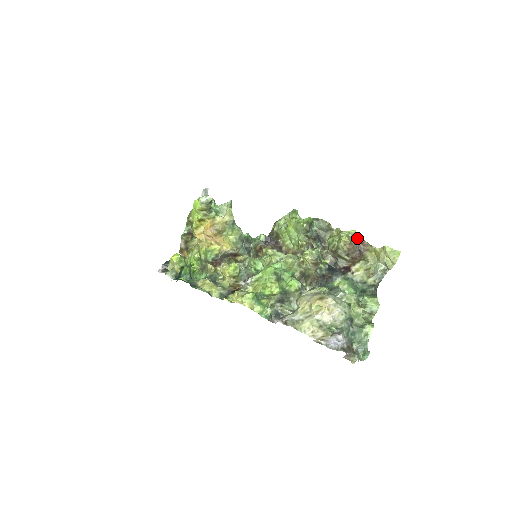
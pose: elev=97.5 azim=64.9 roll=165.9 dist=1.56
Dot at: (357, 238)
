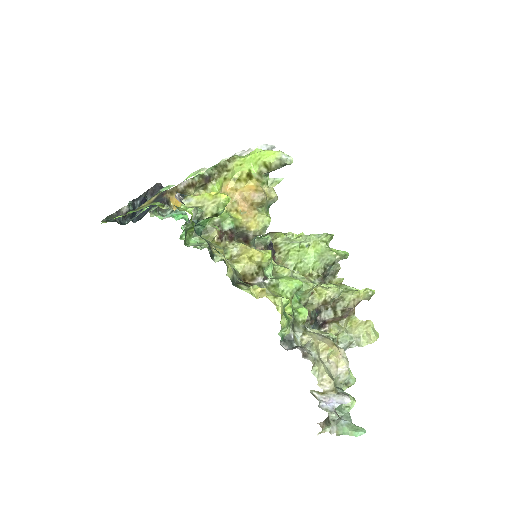
Dot at: occluded
